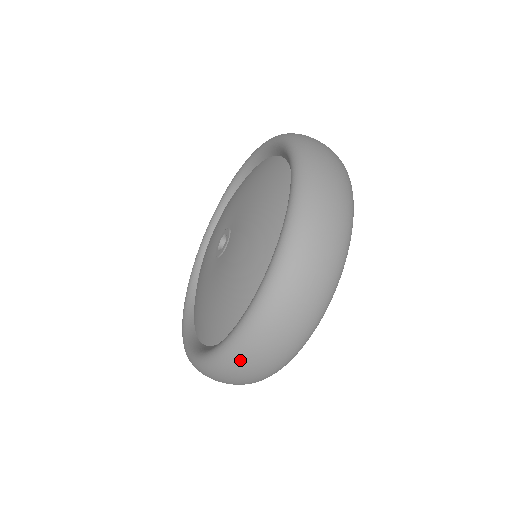
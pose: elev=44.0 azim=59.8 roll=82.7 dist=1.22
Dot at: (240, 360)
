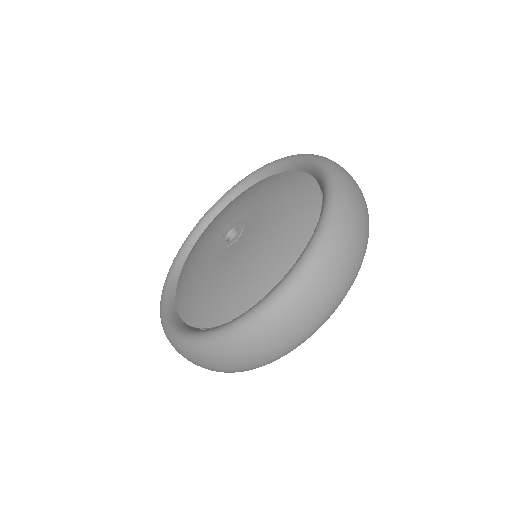
Dot at: (248, 341)
